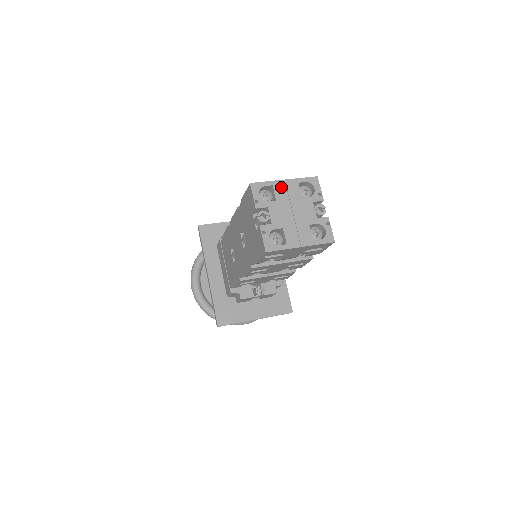
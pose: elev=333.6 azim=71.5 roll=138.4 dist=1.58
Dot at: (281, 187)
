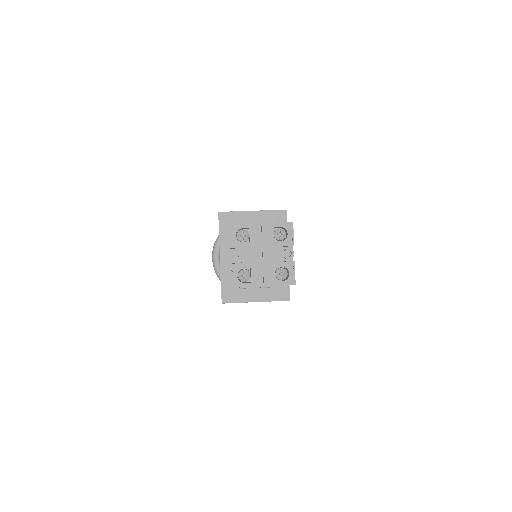
Dot at: (257, 230)
